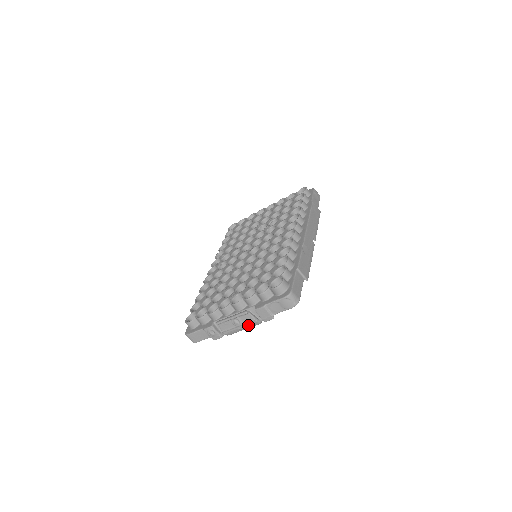
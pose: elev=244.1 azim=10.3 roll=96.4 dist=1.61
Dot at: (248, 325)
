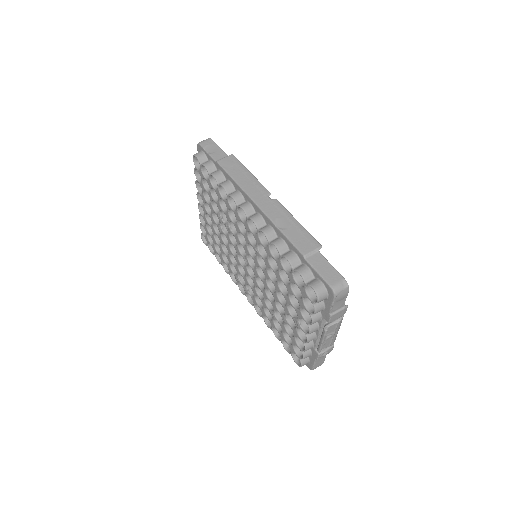
Dot at: (338, 327)
